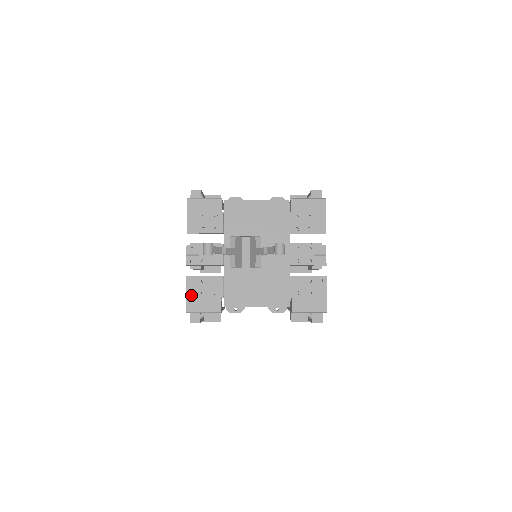
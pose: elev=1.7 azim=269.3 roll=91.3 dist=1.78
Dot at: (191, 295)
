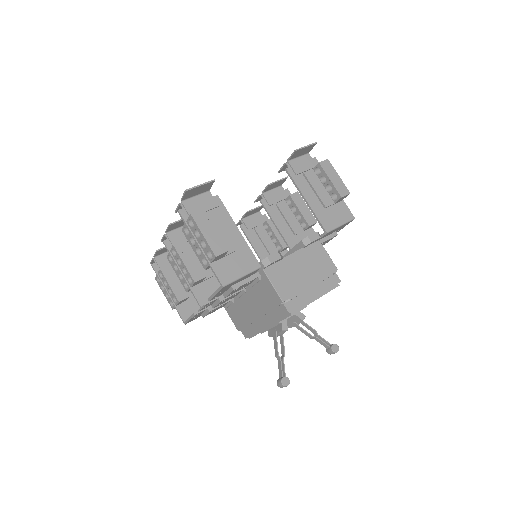
Dot at: occluded
